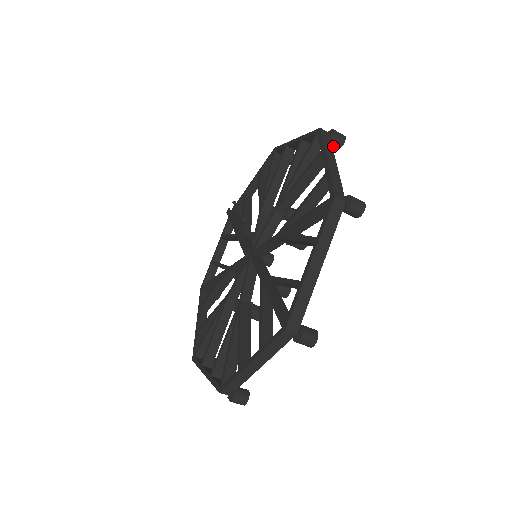
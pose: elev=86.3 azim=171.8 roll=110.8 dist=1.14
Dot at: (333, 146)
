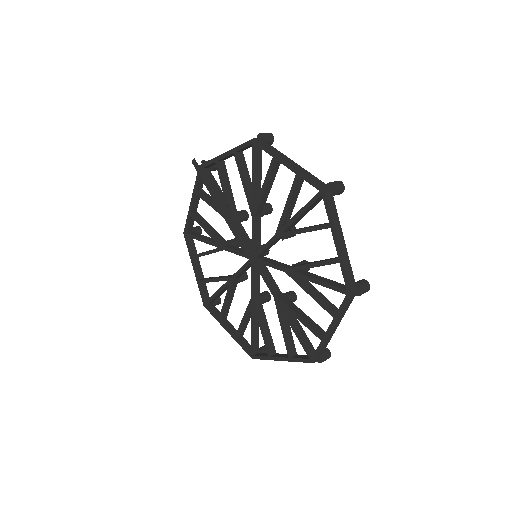
Dot at: occluded
